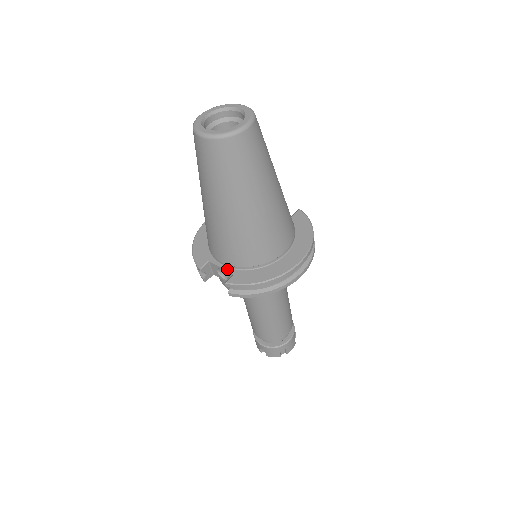
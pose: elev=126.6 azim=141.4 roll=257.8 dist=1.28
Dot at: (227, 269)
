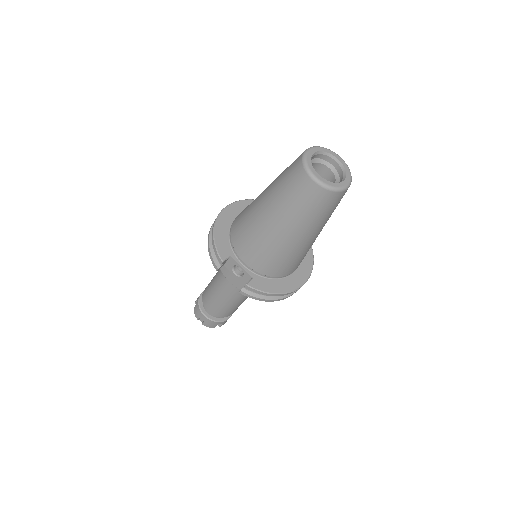
Dot at: (247, 270)
